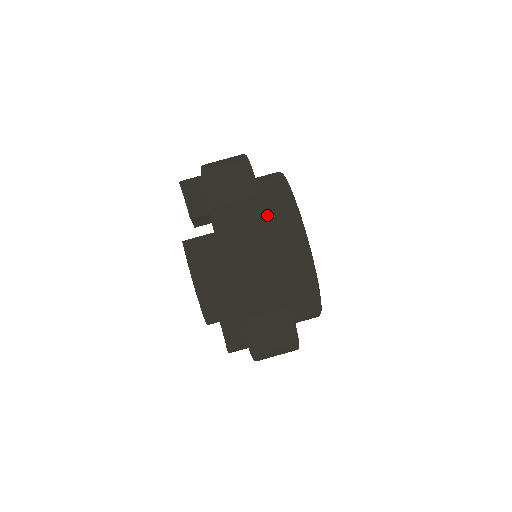
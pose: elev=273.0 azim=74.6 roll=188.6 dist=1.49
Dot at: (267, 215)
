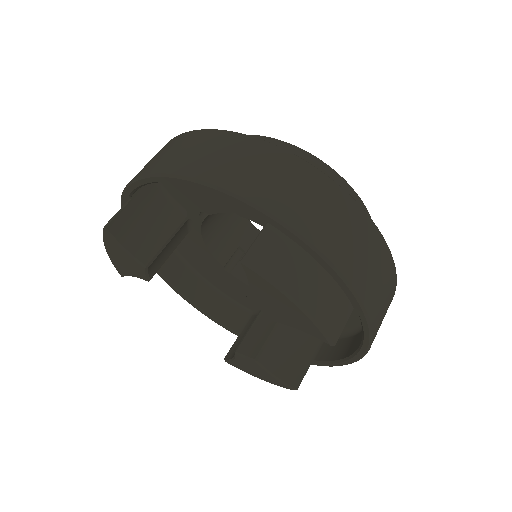
Dot at: occluded
